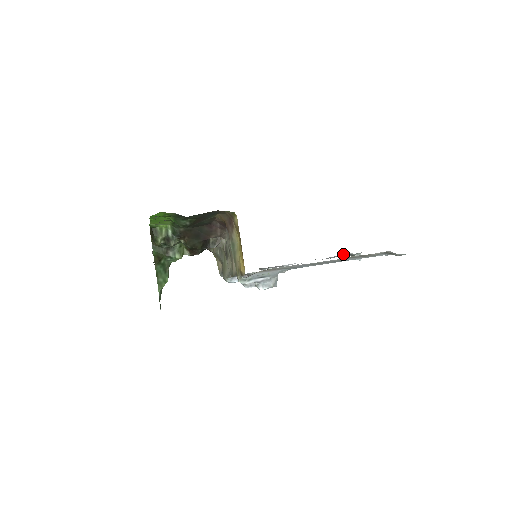
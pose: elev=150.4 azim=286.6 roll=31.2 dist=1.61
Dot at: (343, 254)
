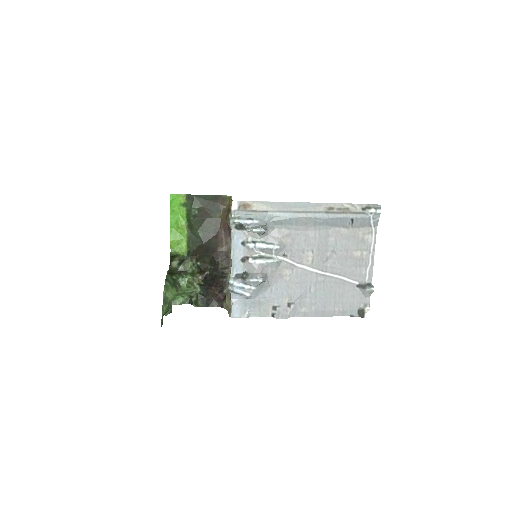
Dot at: (361, 307)
